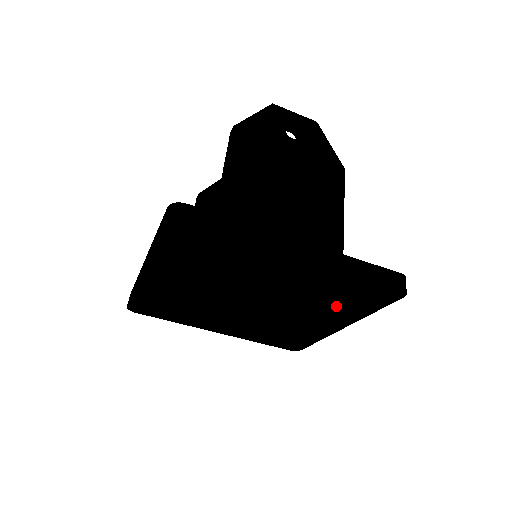
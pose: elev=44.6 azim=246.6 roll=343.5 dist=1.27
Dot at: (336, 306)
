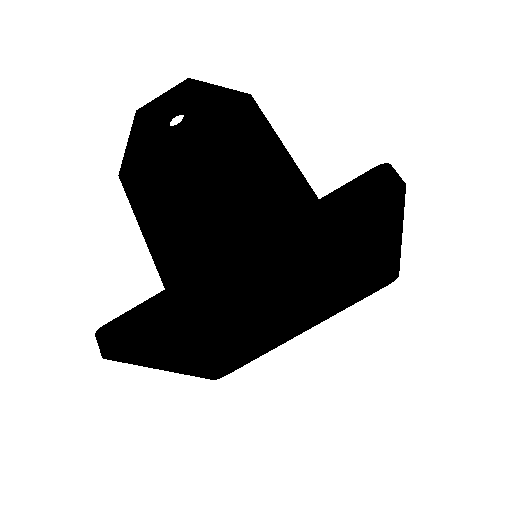
Dot at: (358, 246)
